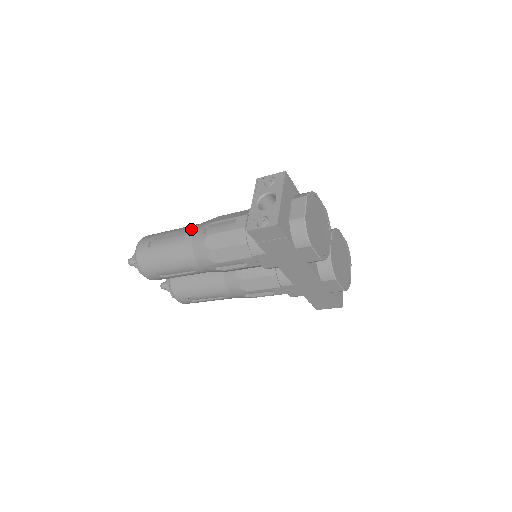
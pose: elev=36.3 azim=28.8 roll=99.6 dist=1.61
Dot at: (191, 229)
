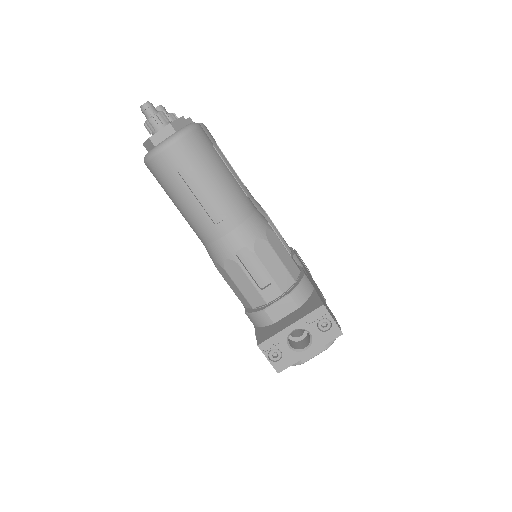
Dot at: (233, 222)
